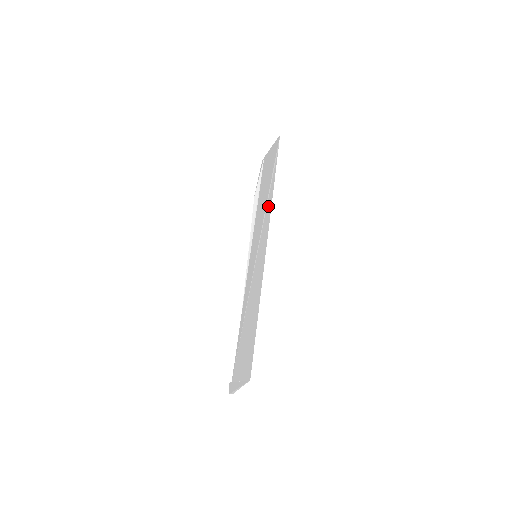
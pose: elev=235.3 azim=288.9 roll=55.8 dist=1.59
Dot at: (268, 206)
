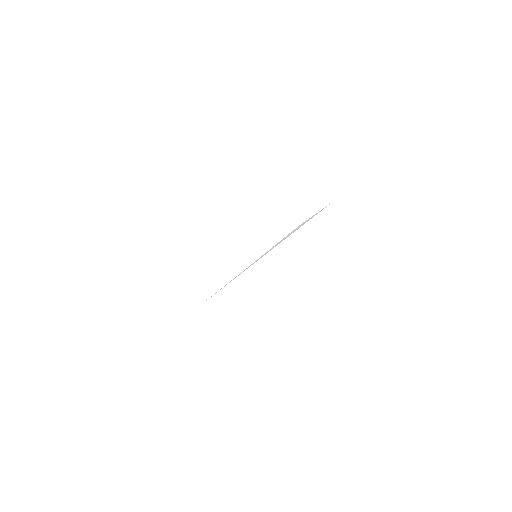
Dot at: occluded
